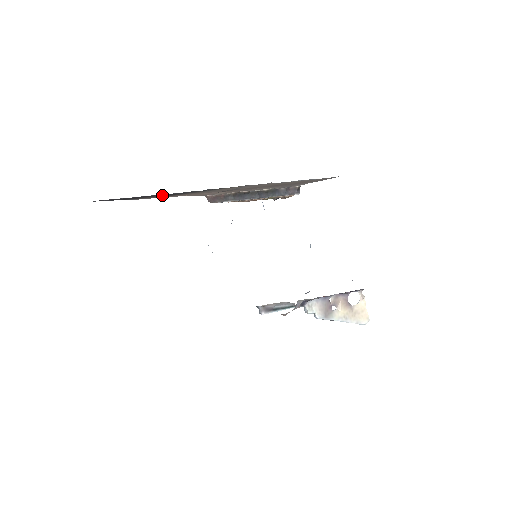
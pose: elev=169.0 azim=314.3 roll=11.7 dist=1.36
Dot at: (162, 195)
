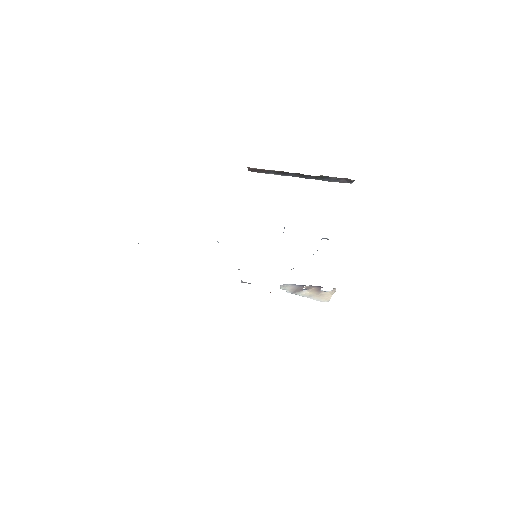
Dot at: occluded
